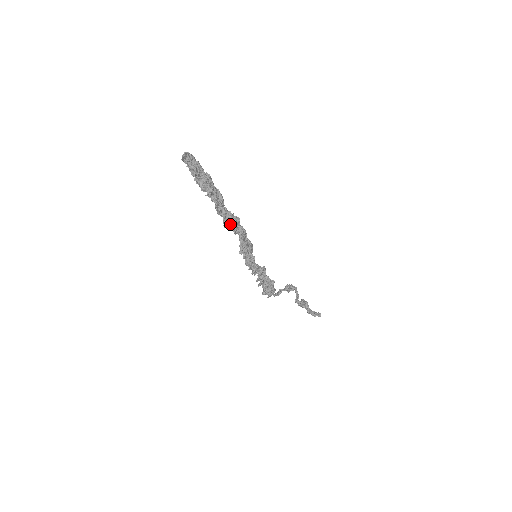
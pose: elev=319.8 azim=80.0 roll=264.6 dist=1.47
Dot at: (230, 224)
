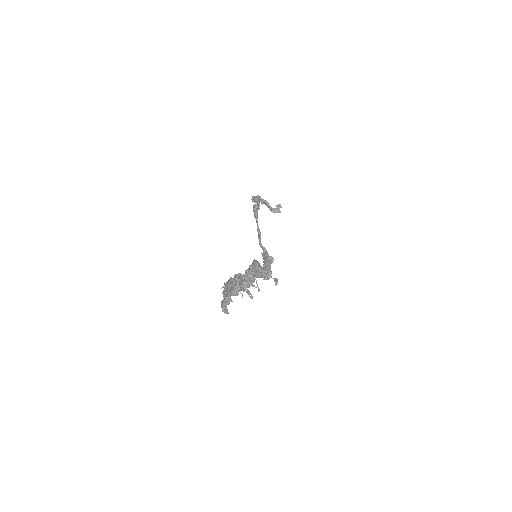
Dot at: (251, 282)
